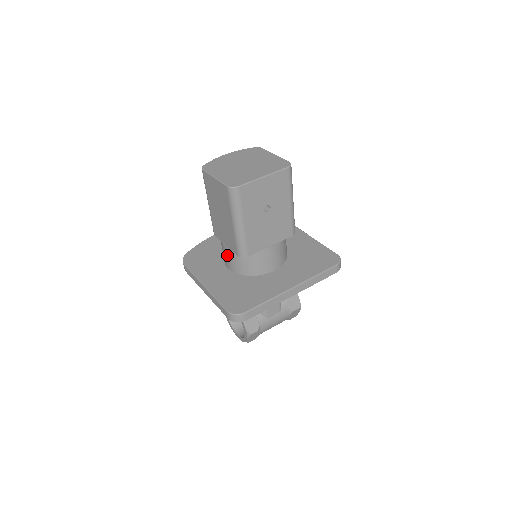
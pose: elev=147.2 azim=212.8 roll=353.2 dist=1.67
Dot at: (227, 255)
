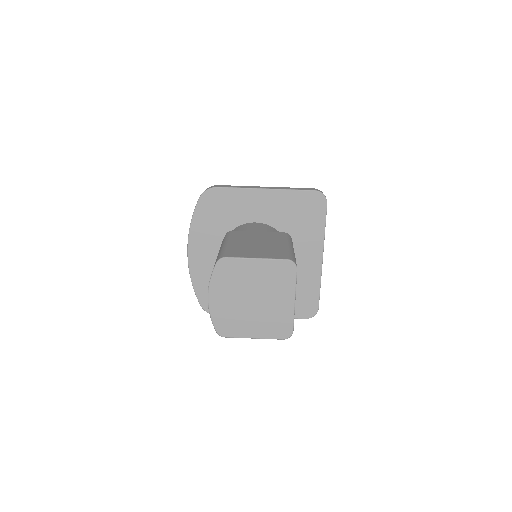
Dot at: occluded
